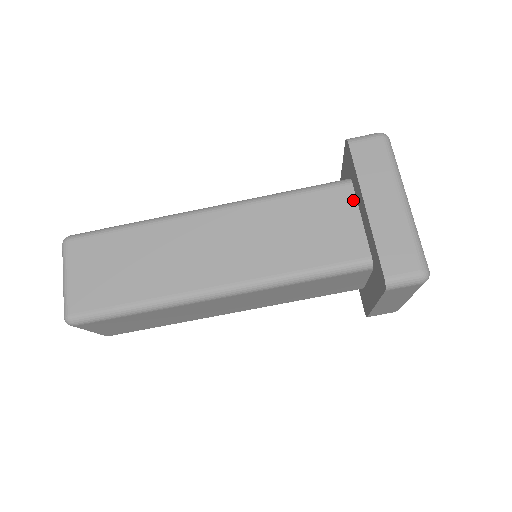
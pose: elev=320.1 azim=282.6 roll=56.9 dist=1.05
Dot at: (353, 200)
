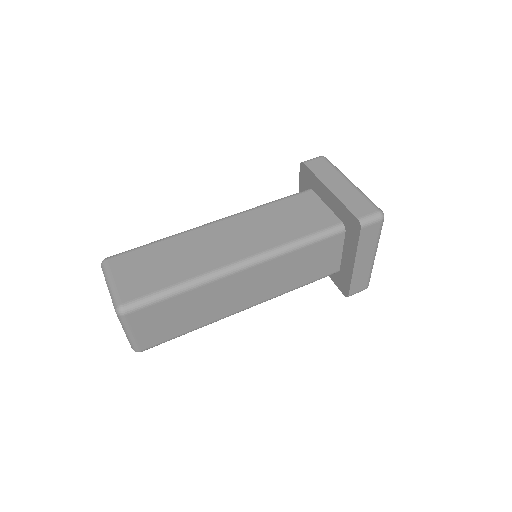
Dot at: (316, 197)
